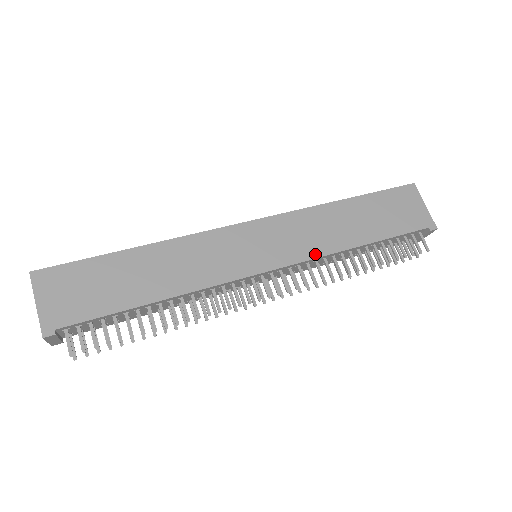
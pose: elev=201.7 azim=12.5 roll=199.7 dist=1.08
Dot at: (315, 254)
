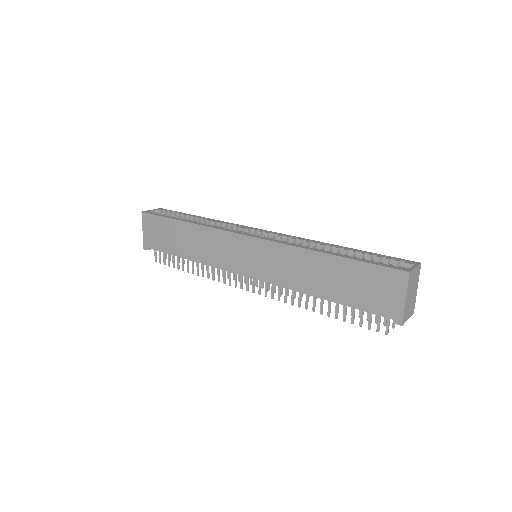
Dot at: (281, 283)
